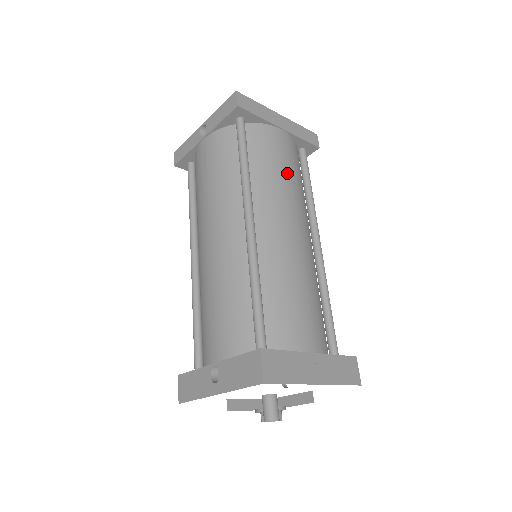
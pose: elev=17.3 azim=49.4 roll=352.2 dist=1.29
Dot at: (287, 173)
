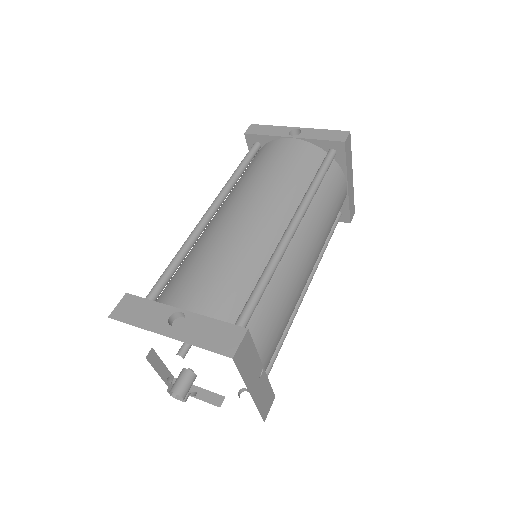
Dot at: (331, 219)
